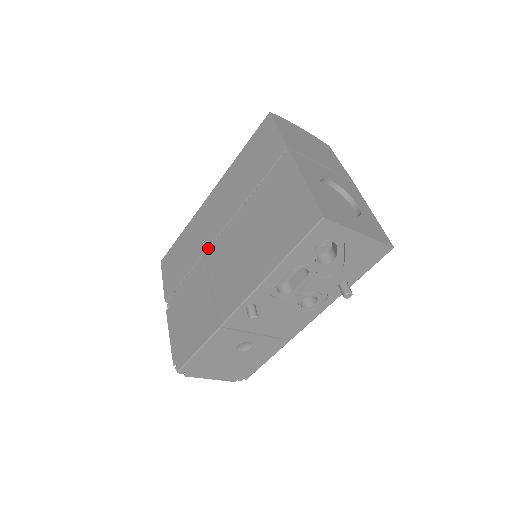
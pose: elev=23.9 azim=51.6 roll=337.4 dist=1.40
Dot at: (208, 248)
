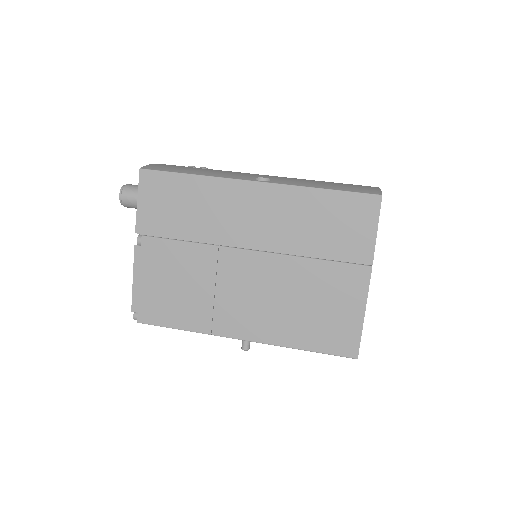
Dot at: (228, 245)
